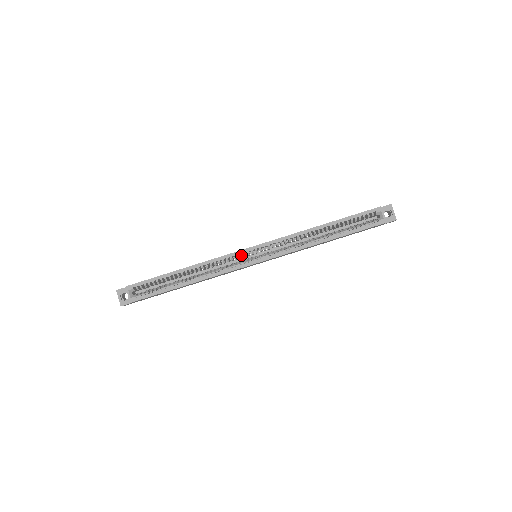
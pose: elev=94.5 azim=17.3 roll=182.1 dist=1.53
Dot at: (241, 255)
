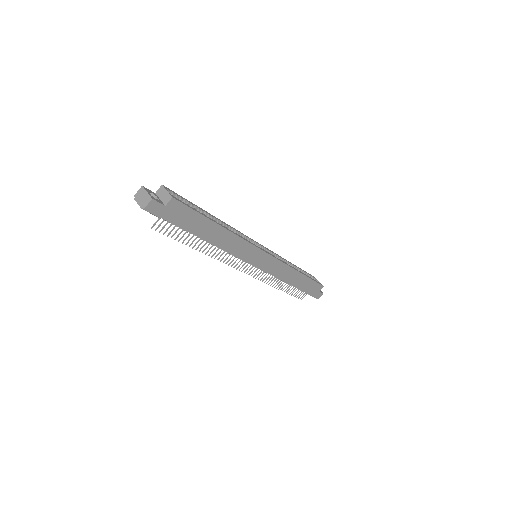
Dot at: occluded
